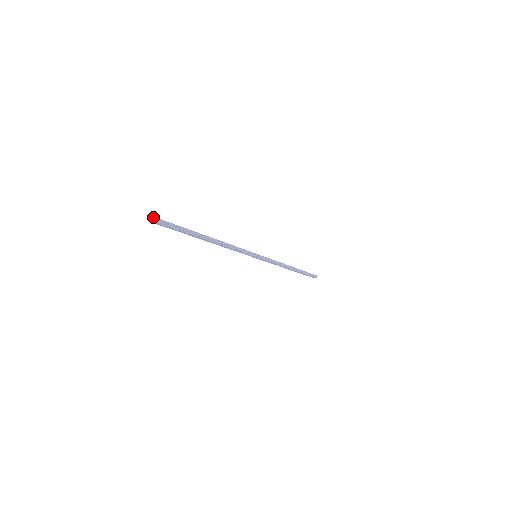
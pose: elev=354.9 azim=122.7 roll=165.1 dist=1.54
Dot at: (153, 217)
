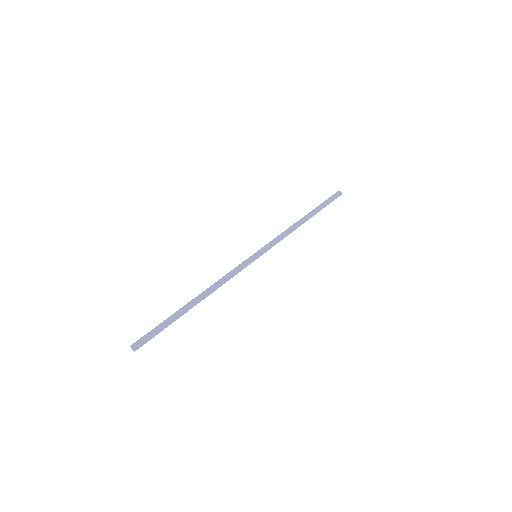
Dot at: (131, 347)
